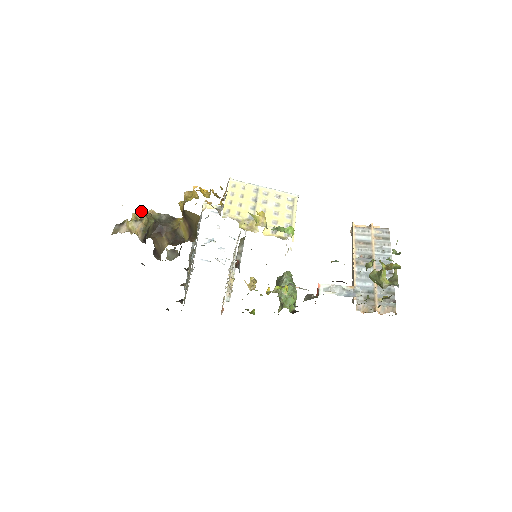
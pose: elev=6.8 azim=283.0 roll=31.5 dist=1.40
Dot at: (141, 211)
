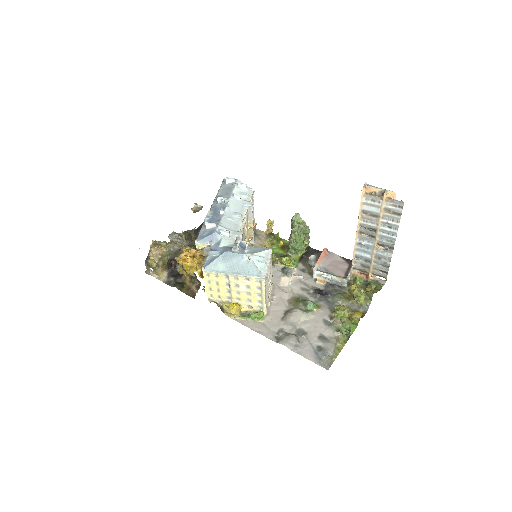
Dot at: (154, 255)
